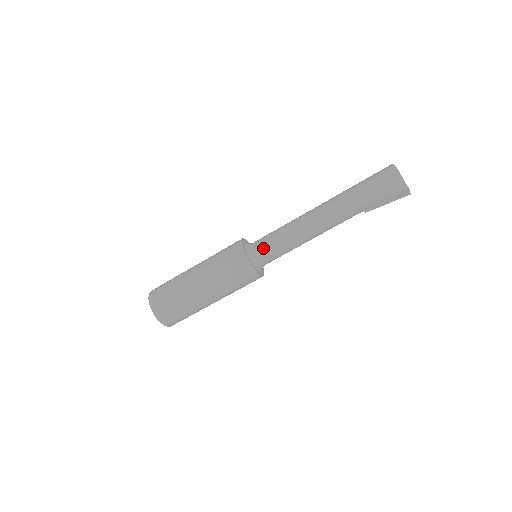
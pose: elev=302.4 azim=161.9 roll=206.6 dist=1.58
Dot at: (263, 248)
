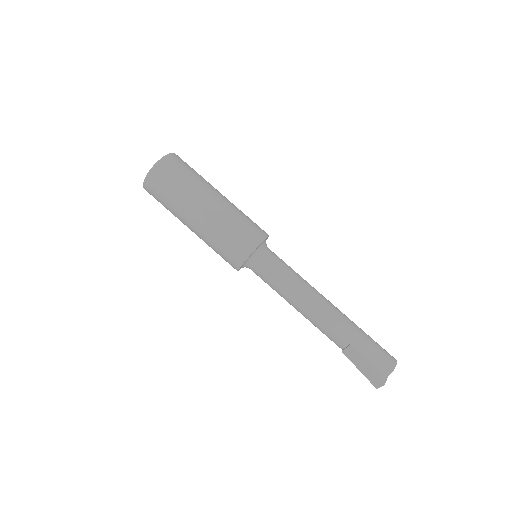
Dot at: (271, 260)
